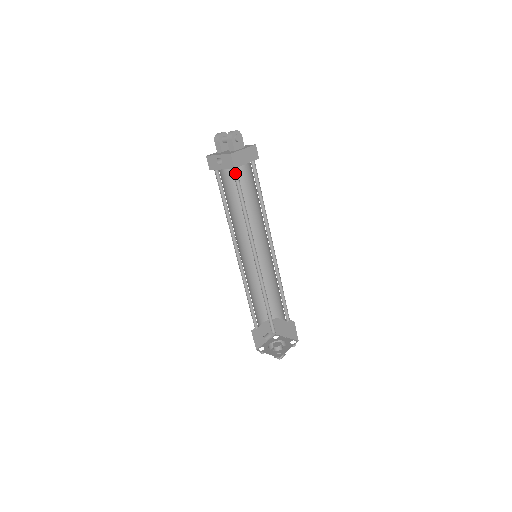
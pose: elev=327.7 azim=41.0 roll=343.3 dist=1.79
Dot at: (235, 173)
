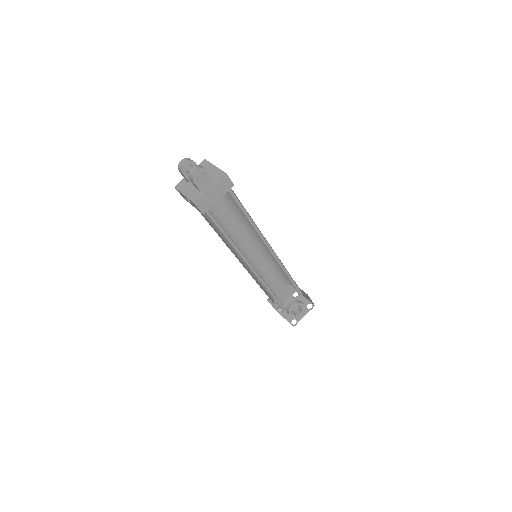
Dot at: (208, 211)
